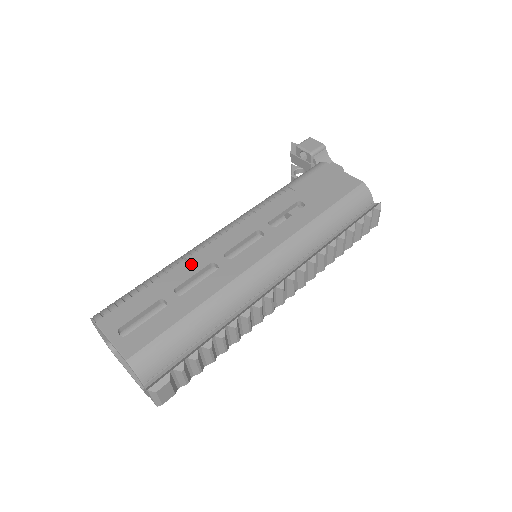
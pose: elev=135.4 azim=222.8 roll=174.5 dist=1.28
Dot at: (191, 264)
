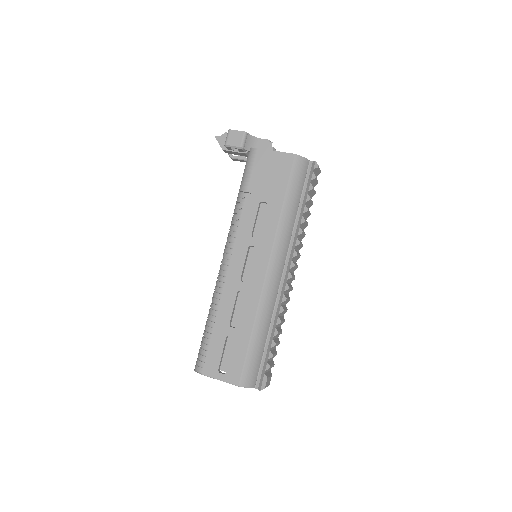
Dot at: (226, 300)
